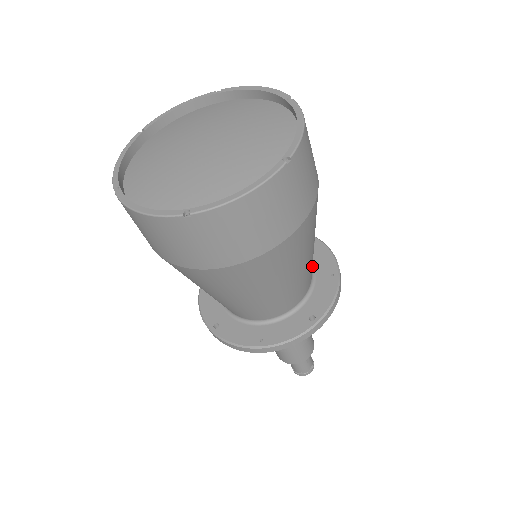
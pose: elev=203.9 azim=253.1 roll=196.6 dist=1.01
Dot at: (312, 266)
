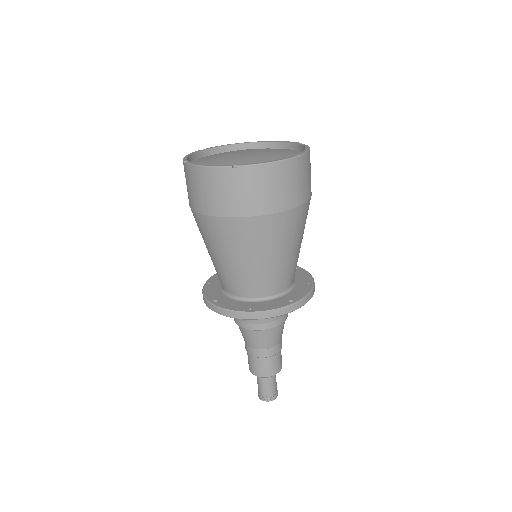
Dot at: occluded
